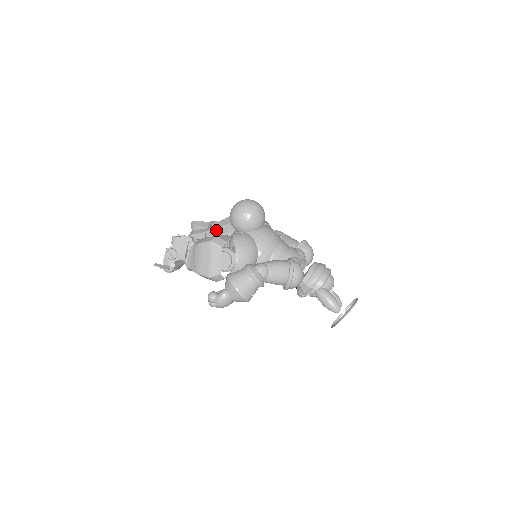
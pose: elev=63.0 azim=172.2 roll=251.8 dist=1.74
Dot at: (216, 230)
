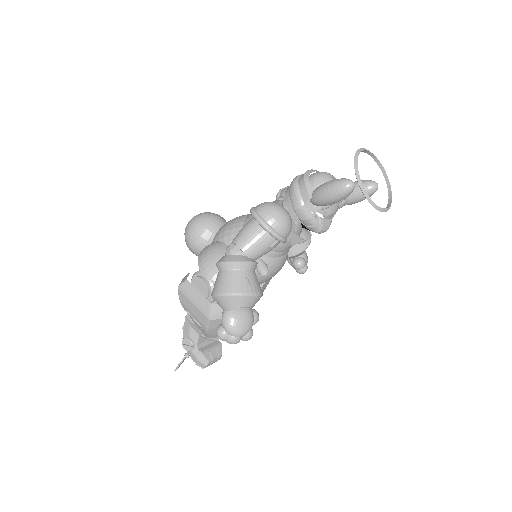
Dot at: occluded
